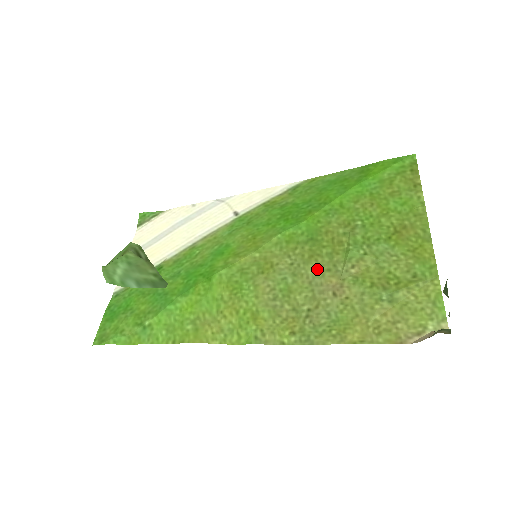
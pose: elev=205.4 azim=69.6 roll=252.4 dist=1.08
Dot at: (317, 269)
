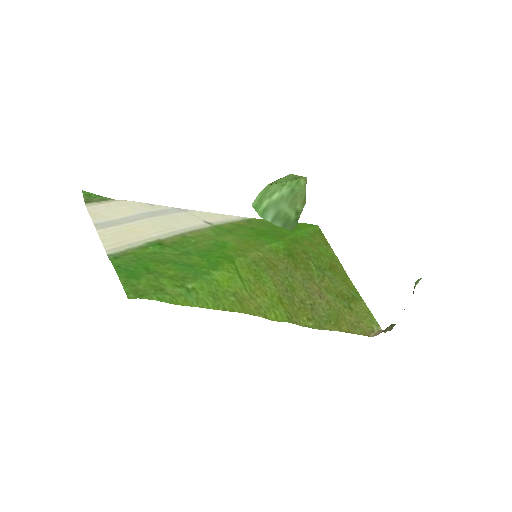
Dot at: (303, 277)
